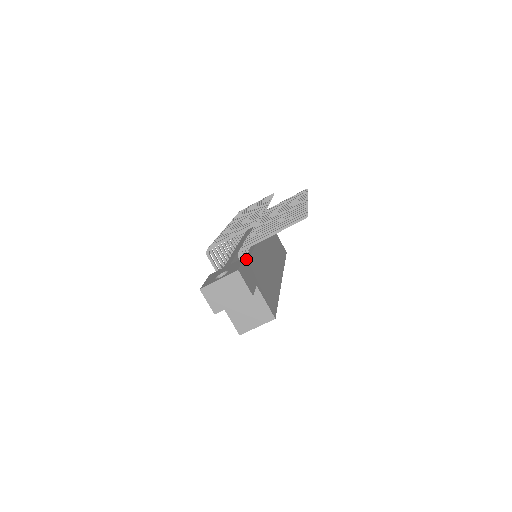
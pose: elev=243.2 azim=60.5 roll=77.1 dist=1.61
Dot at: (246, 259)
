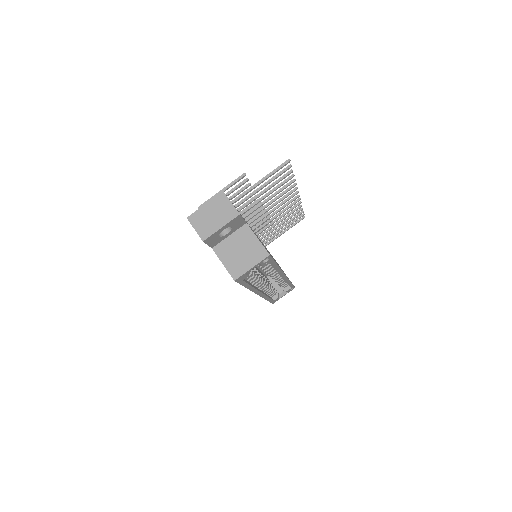
Dot at: occluded
